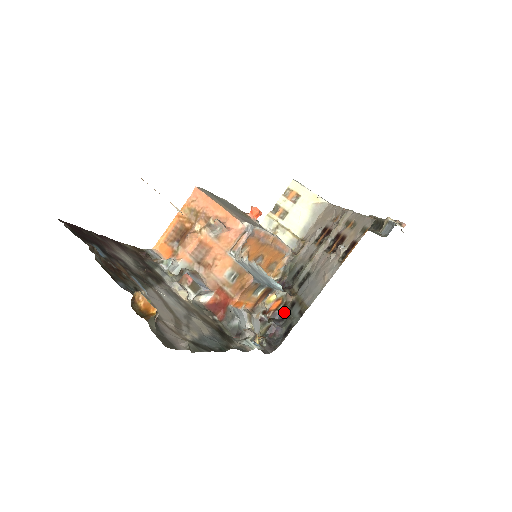
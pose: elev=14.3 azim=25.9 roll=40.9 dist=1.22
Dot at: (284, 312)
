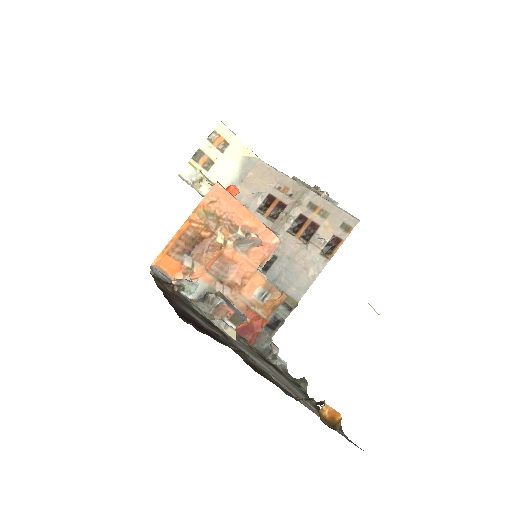
Dot at: occluded
